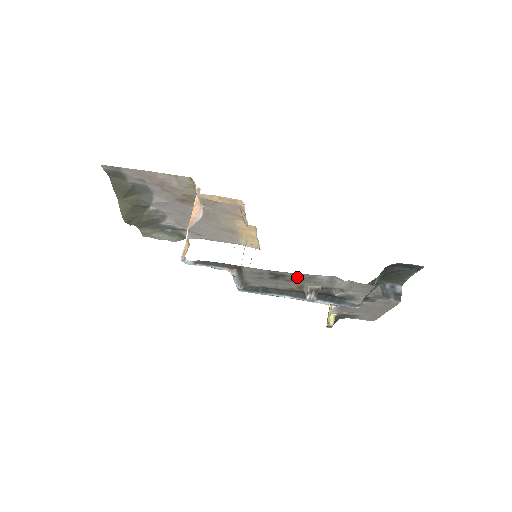
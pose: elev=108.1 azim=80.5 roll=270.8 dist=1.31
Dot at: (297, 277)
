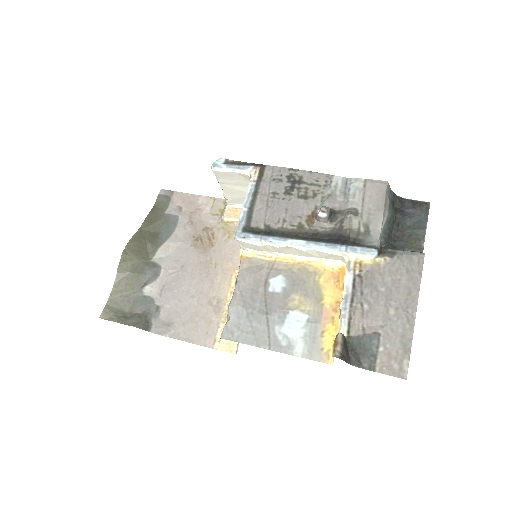
Dot at: (313, 184)
